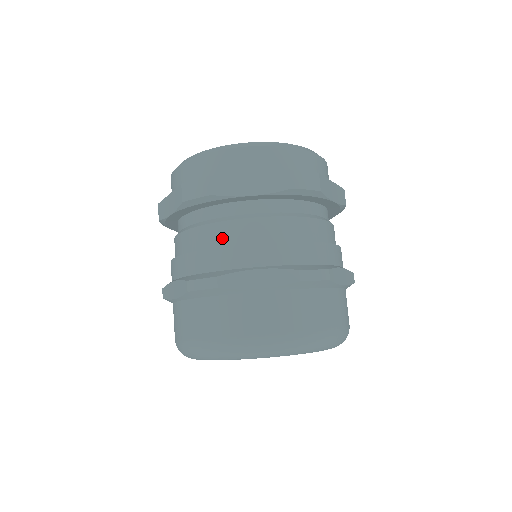
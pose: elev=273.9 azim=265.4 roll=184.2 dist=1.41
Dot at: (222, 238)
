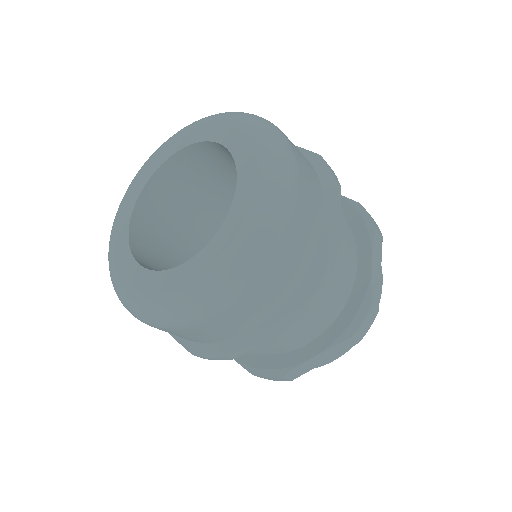
Dot at: occluded
